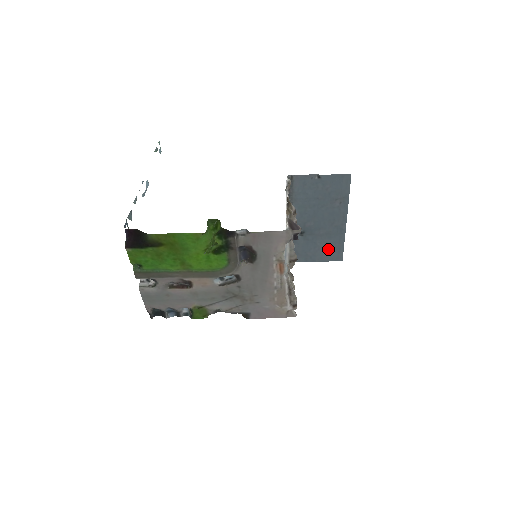
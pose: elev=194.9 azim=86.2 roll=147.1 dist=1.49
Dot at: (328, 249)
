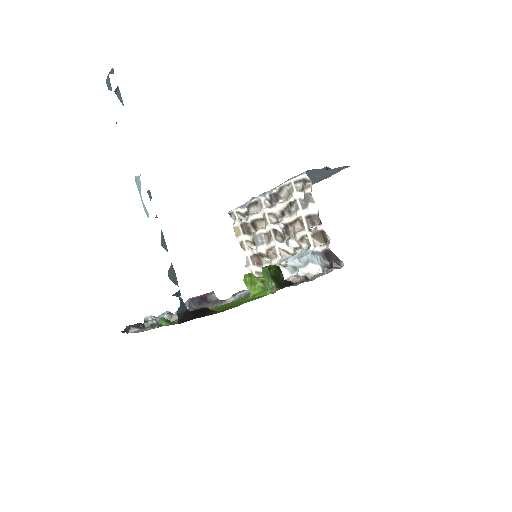
Dot at: occluded
